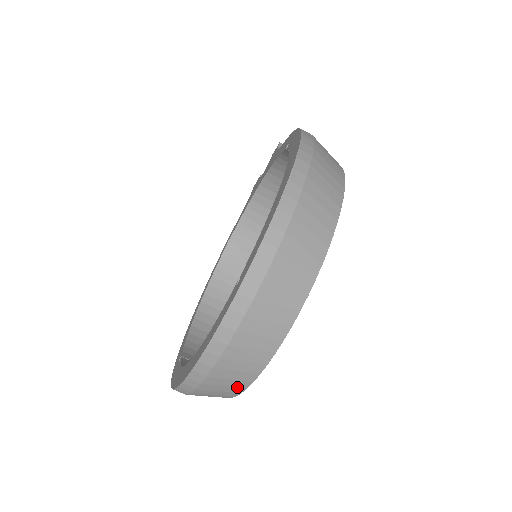
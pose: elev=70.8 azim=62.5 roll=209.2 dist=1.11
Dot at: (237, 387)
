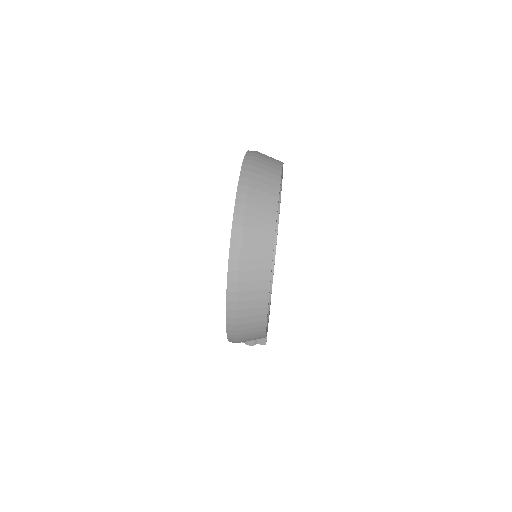
Dot at: (275, 169)
